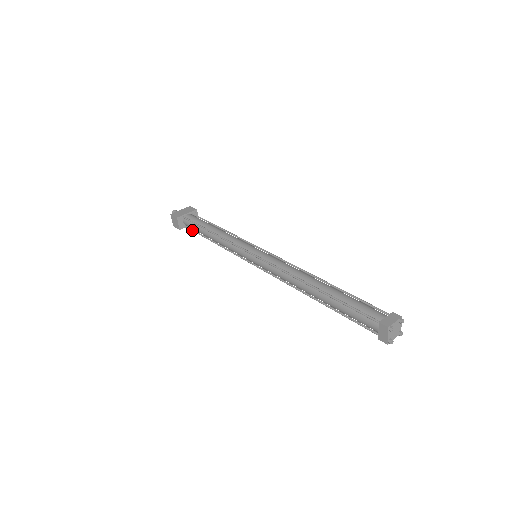
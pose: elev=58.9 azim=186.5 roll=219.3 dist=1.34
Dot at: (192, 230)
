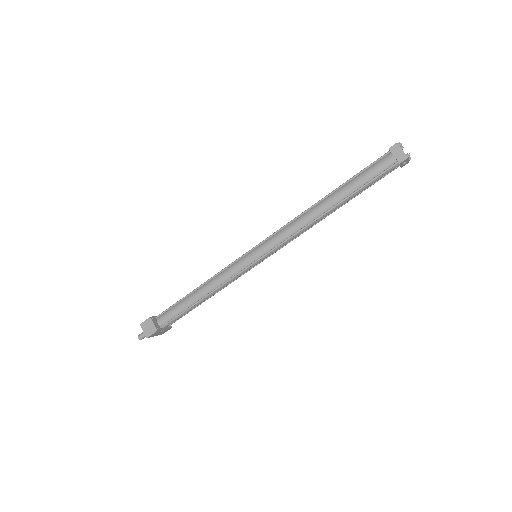
Dot at: (172, 319)
